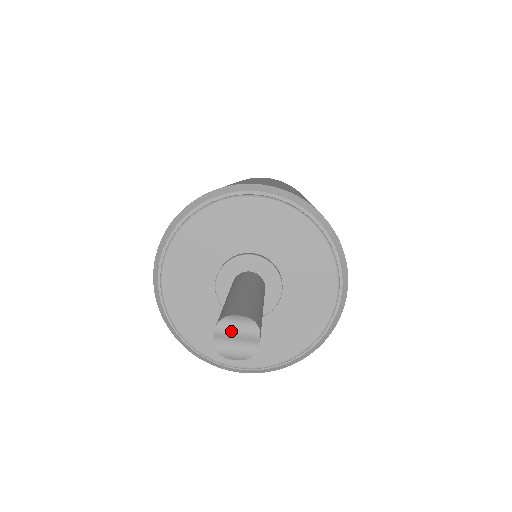
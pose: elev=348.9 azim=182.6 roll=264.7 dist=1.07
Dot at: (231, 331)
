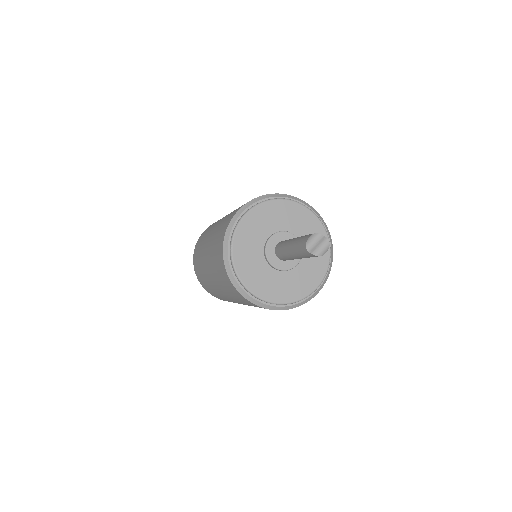
Dot at: (313, 245)
